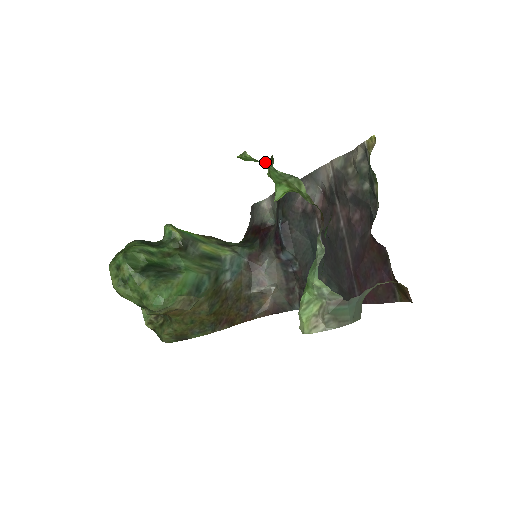
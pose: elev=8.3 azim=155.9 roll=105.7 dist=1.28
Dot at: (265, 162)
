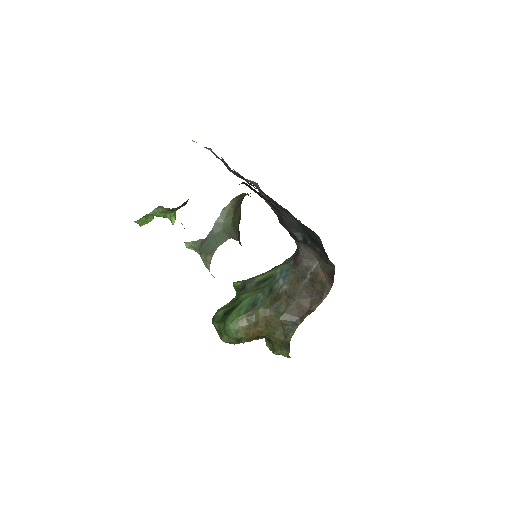
Dot at: occluded
